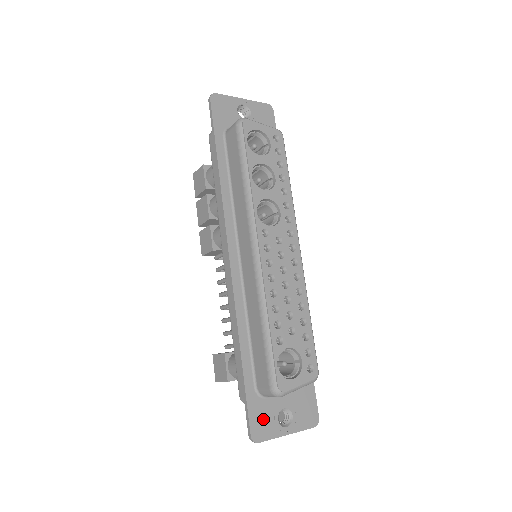
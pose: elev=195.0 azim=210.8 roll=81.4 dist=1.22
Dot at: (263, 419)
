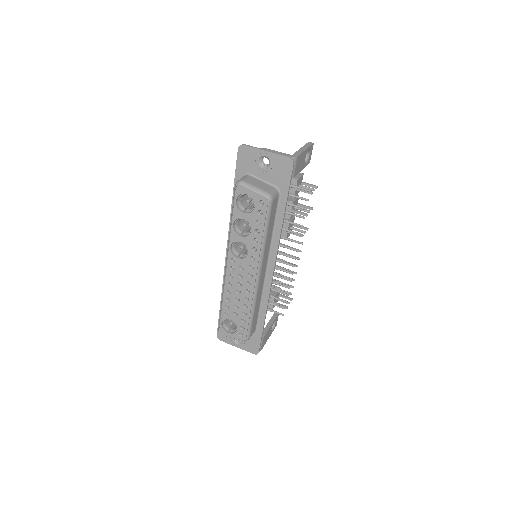
Dot at: occluded
